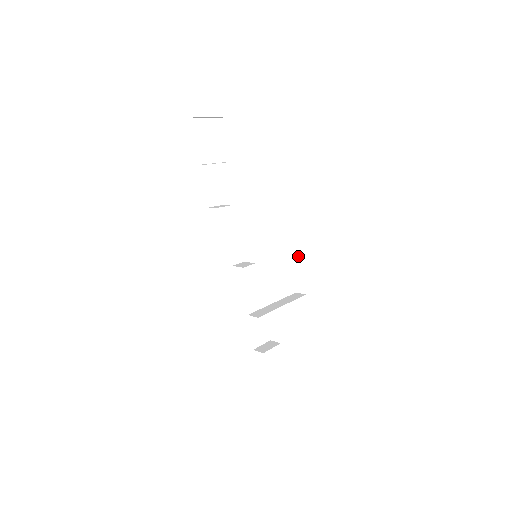
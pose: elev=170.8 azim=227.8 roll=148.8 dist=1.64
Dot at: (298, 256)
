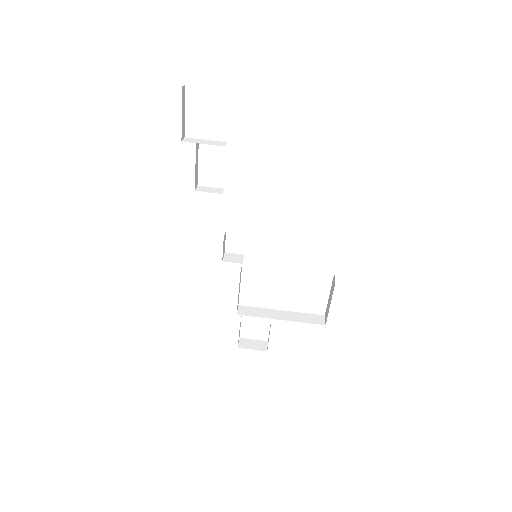
Dot at: (334, 280)
